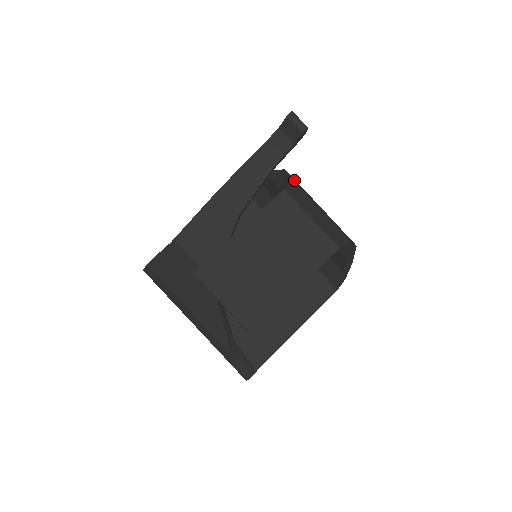
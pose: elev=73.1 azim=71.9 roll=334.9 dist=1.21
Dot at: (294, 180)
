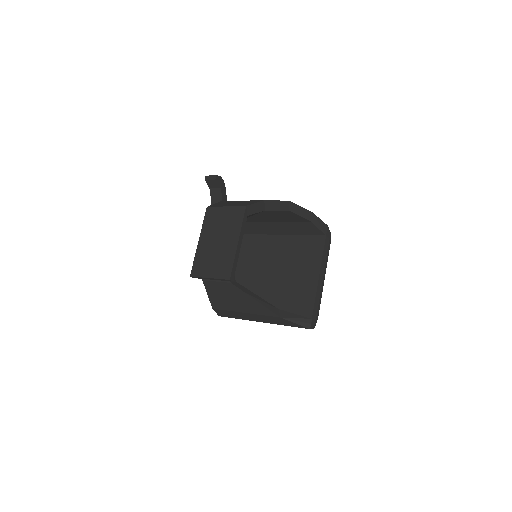
Dot at: occluded
